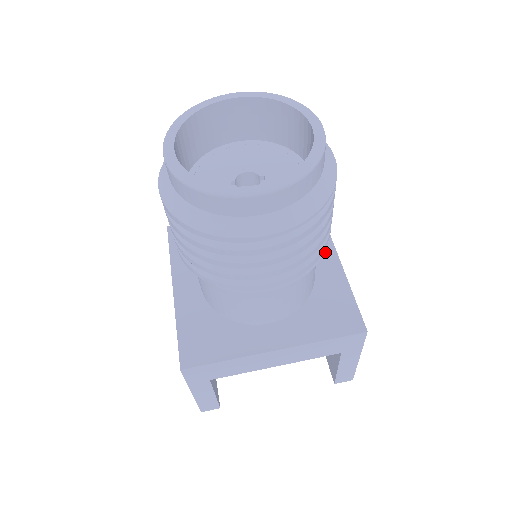
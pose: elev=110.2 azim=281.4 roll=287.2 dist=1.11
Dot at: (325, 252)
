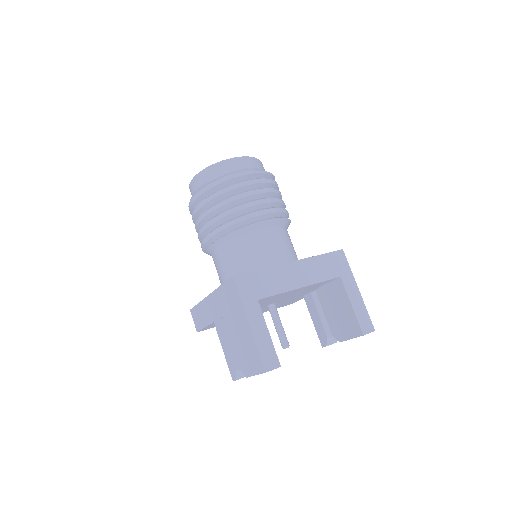
Dot at: occluded
